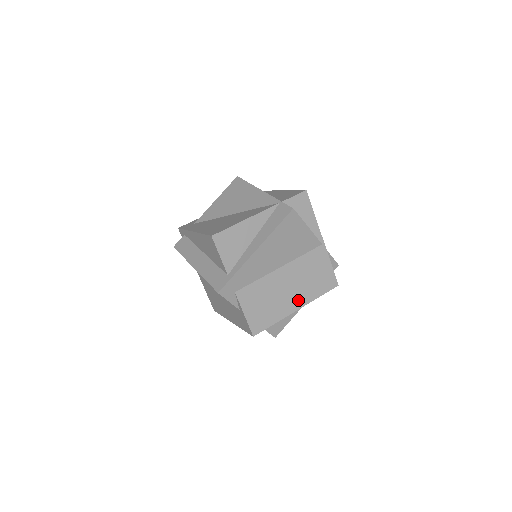
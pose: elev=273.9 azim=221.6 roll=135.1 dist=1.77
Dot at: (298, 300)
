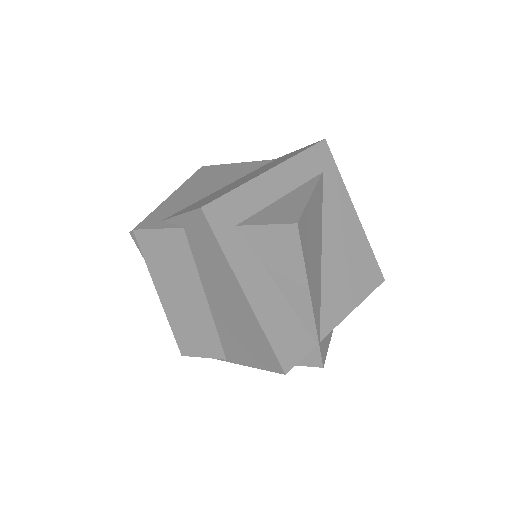
Dot at: occluded
